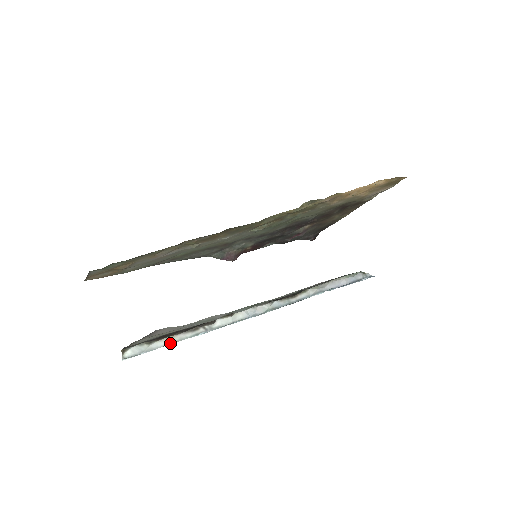
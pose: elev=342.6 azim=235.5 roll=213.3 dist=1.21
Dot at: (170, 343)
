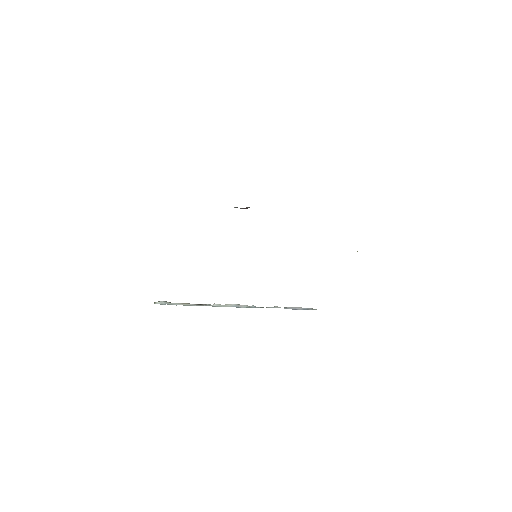
Dot at: (183, 305)
